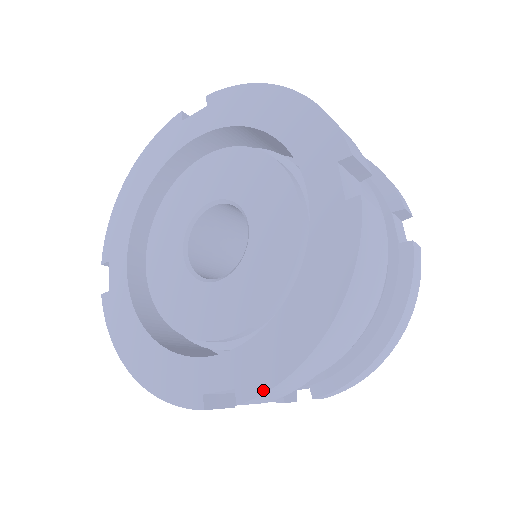
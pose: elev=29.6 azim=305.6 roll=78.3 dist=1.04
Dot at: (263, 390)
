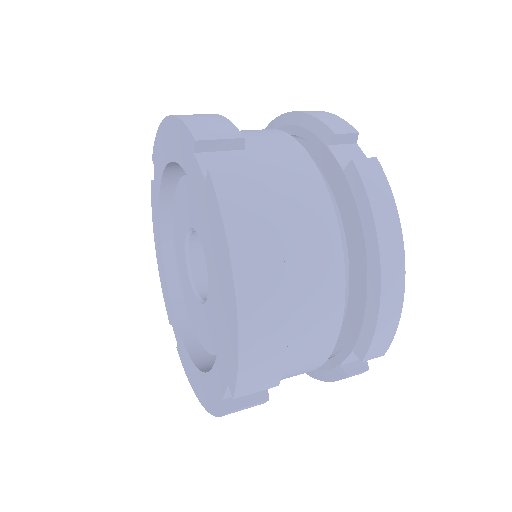
Dot at: (235, 377)
